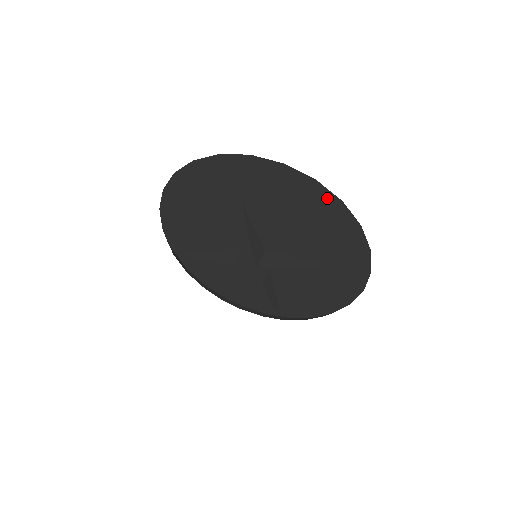
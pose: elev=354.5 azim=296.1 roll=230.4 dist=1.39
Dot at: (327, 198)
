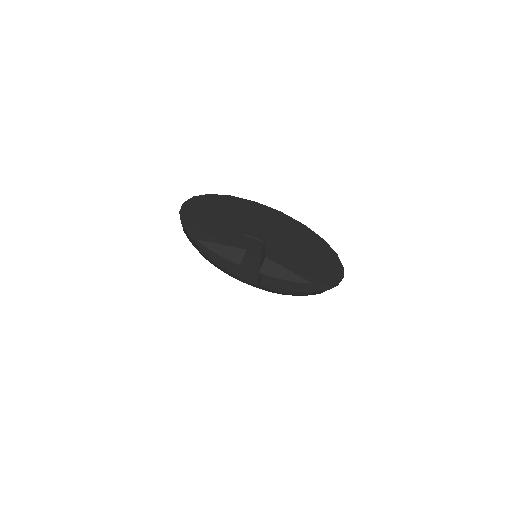
Dot at: (327, 249)
